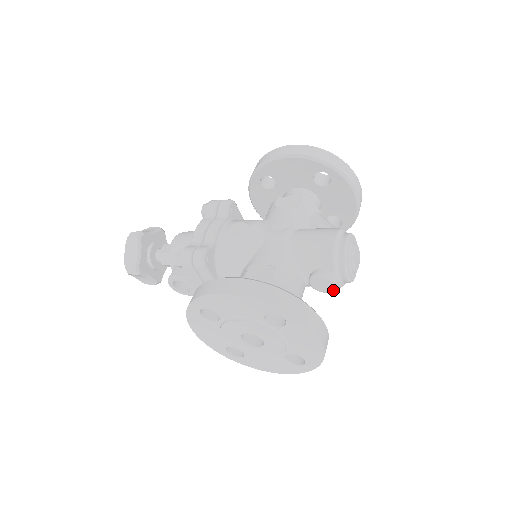
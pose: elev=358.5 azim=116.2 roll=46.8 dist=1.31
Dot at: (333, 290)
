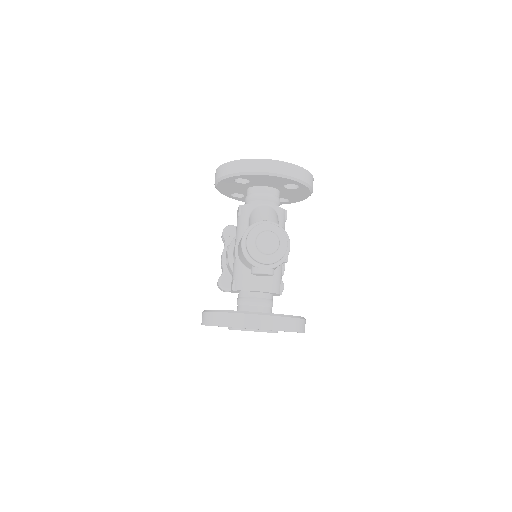
Dot at: (270, 275)
